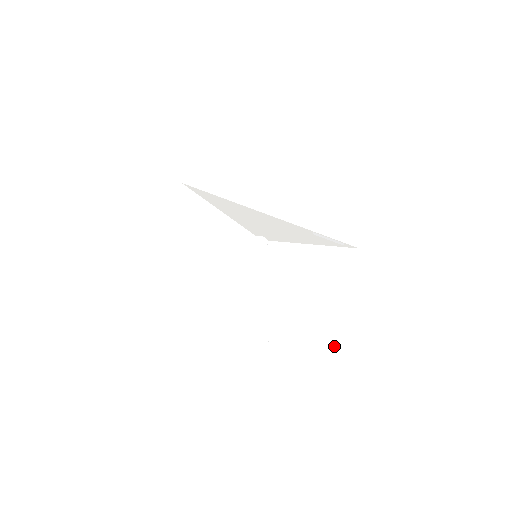
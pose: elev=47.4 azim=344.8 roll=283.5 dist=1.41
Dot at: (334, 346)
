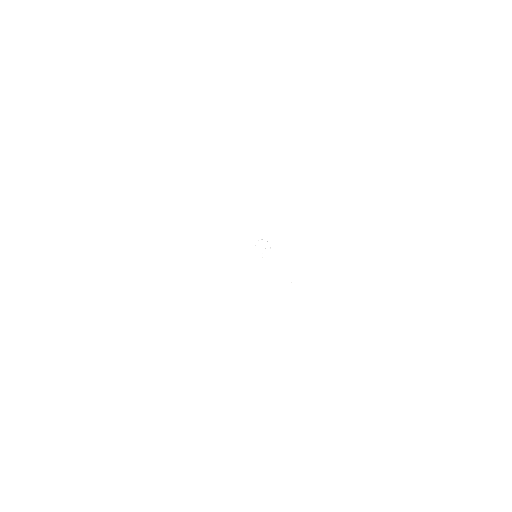
Dot at: (365, 294)
